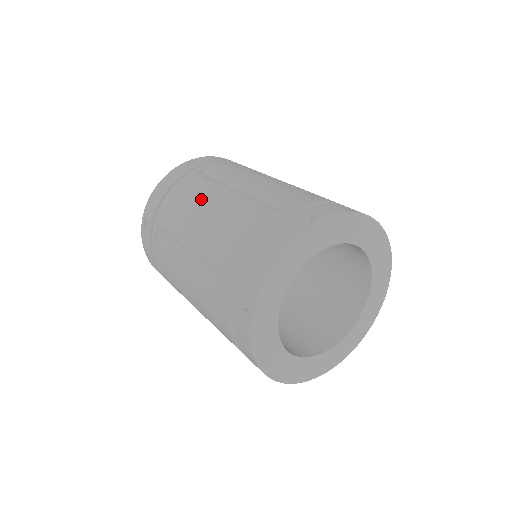
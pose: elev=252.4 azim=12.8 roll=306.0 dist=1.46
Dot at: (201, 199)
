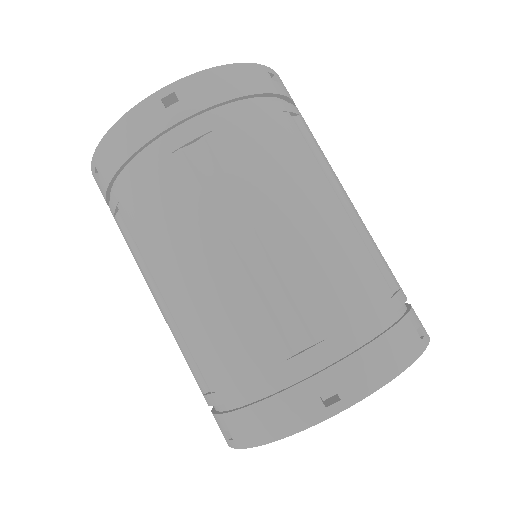
Dot at: (303, 177)
